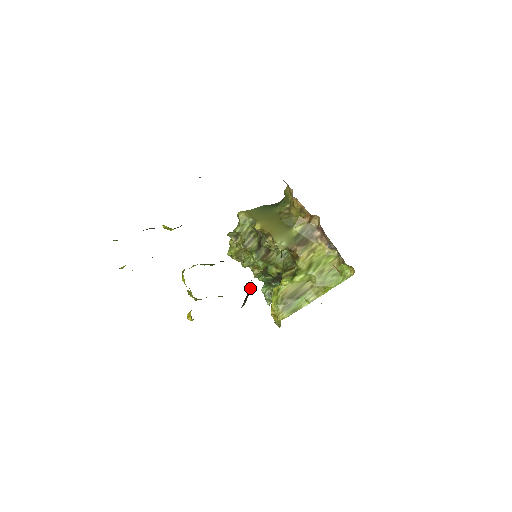
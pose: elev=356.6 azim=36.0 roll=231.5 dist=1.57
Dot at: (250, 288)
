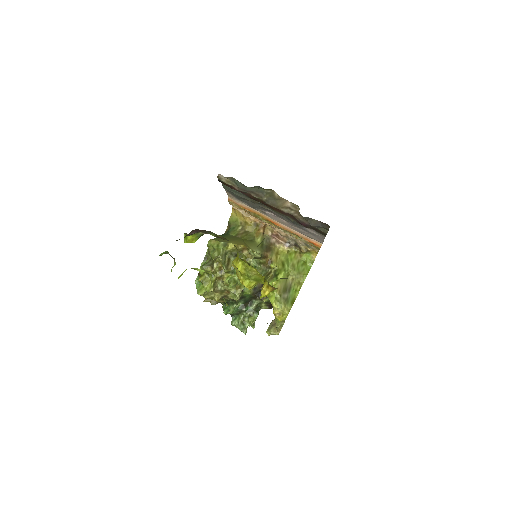
Dot at: occluded
